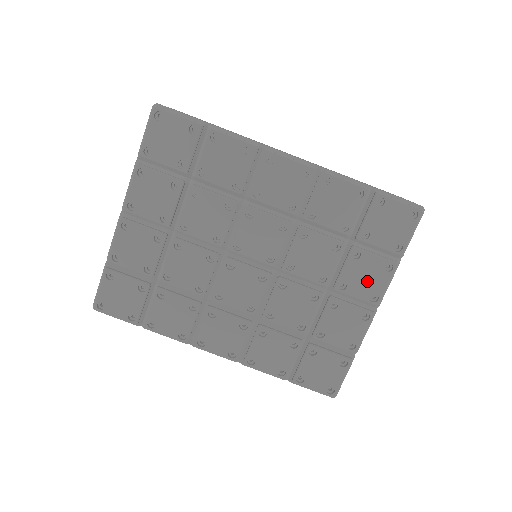
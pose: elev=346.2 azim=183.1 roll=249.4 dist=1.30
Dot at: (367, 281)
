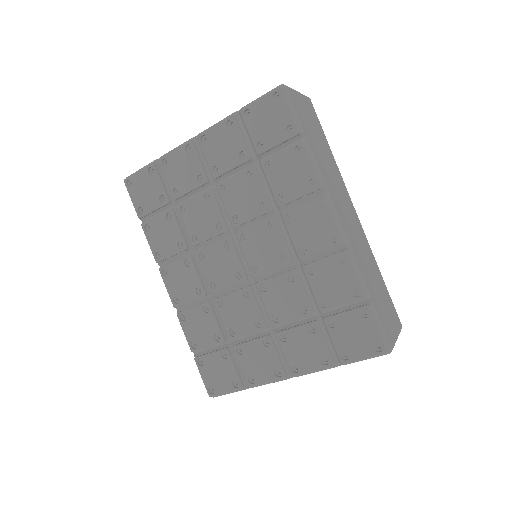
Dot at: (302, 353)
